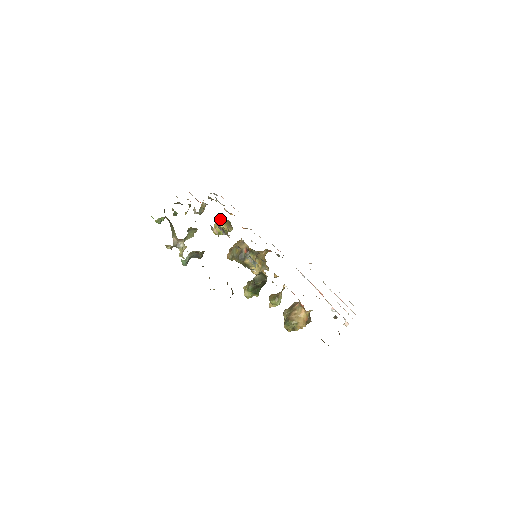
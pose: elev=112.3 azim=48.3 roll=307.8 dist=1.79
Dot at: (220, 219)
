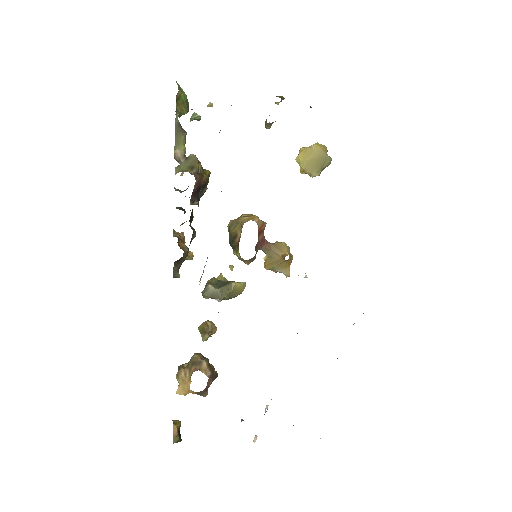
Dot at: (311, 148)
